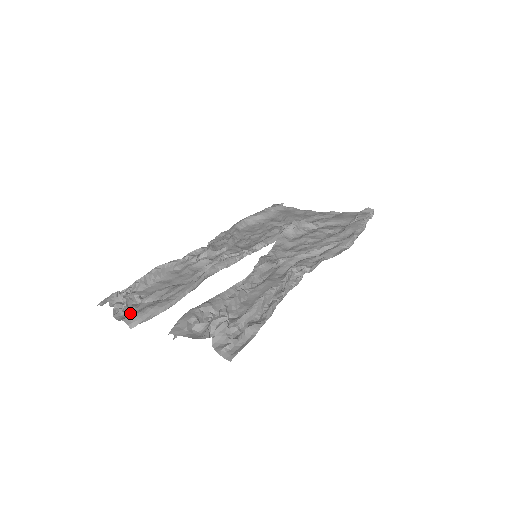
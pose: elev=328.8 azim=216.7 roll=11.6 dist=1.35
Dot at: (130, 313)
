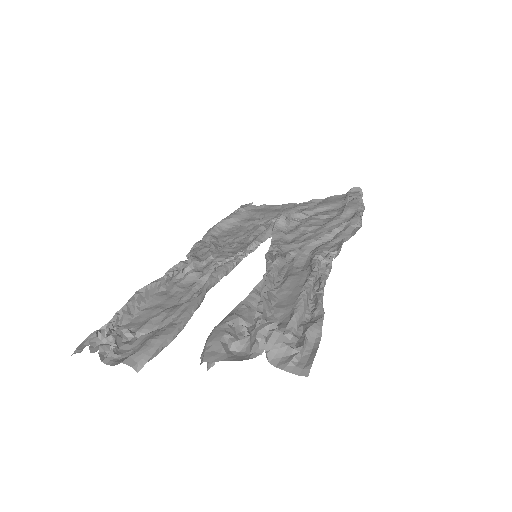
Dot at: (125, 353)
